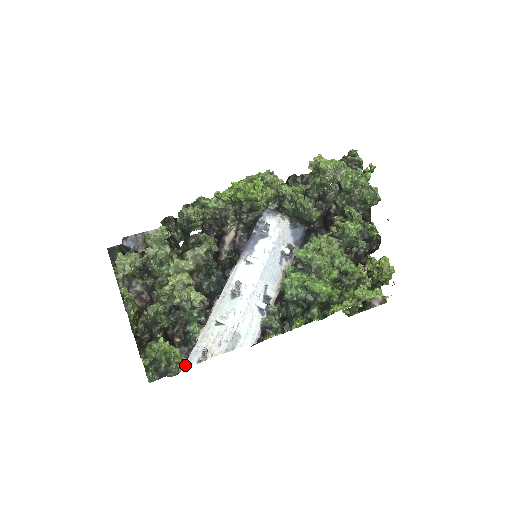
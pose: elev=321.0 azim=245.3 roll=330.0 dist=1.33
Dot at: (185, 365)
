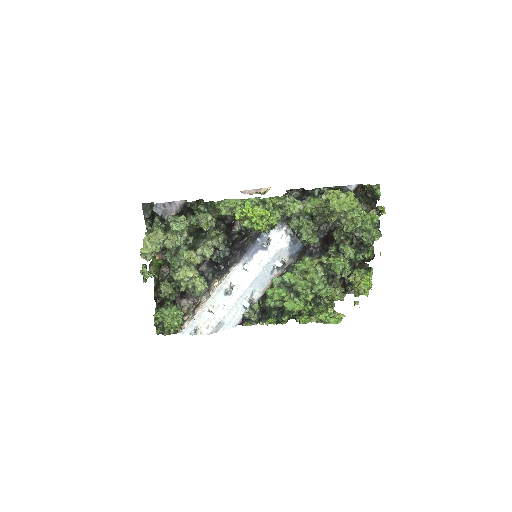
Dot at: (182, 332)
